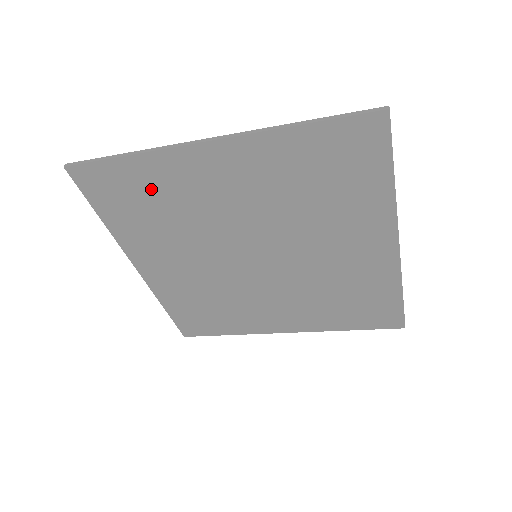
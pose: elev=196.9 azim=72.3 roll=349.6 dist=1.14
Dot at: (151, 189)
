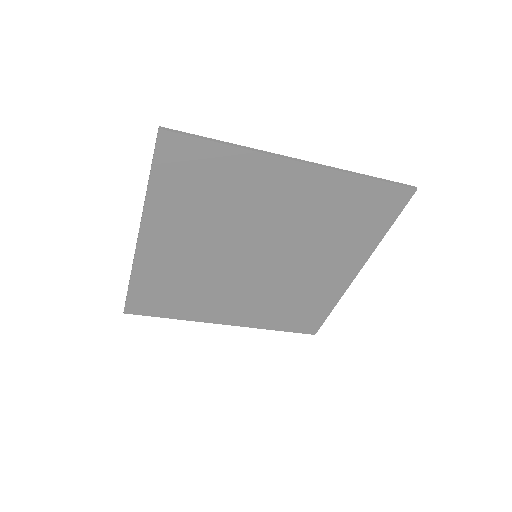
Dot at: (222, 177)
